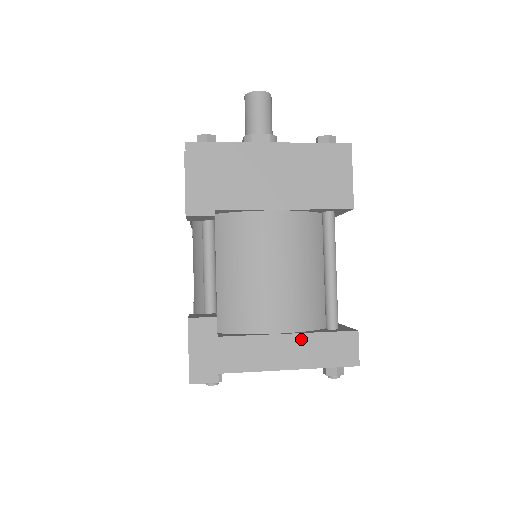
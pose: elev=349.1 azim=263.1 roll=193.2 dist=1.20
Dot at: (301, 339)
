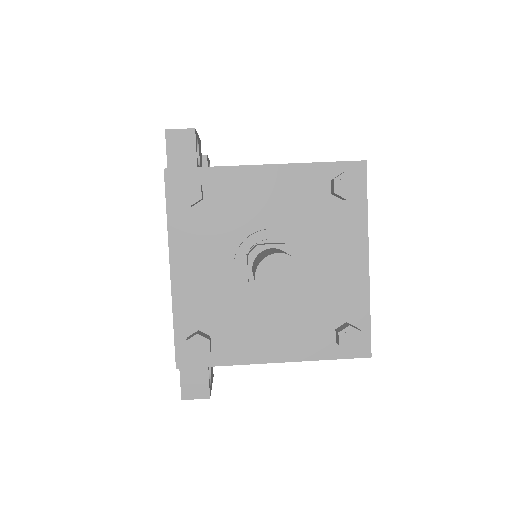
Dot at: occluded
